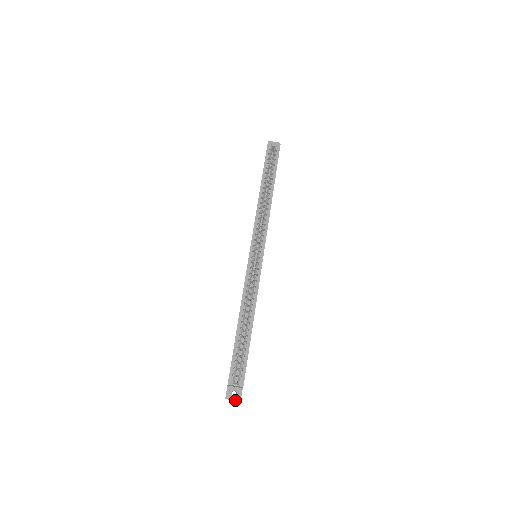
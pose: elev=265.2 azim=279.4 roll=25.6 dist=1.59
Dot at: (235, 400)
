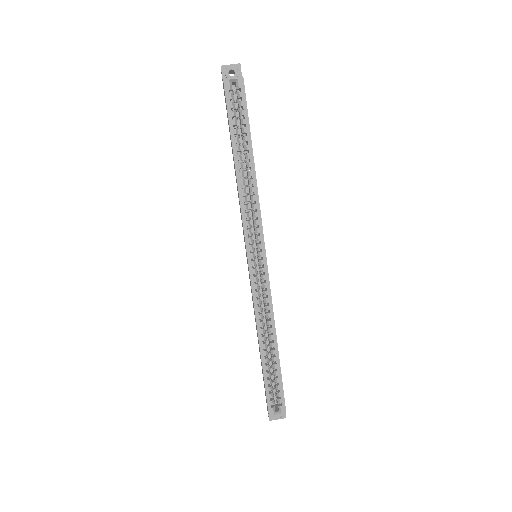
Dot at: occluded
